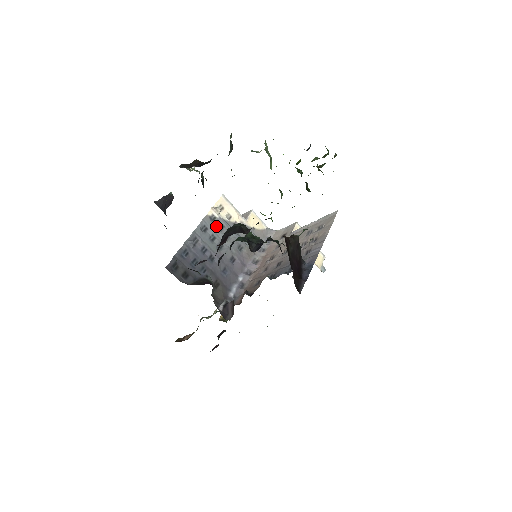
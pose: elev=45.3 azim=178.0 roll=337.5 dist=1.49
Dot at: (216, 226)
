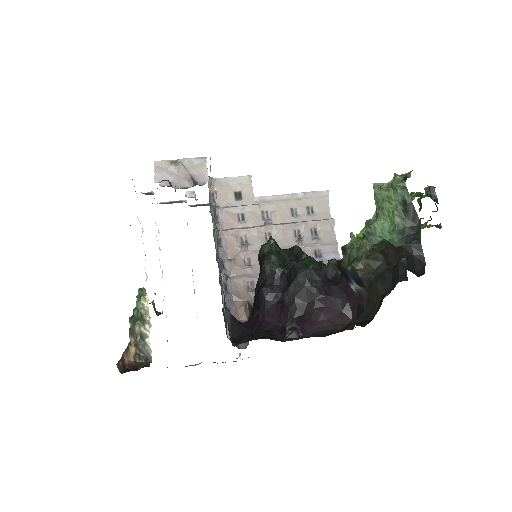
Dot at: occluded
